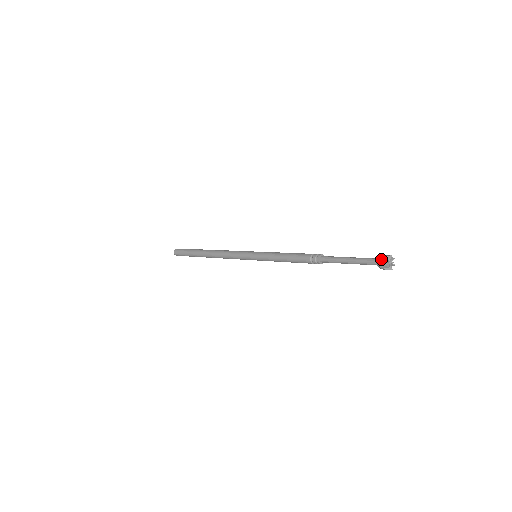
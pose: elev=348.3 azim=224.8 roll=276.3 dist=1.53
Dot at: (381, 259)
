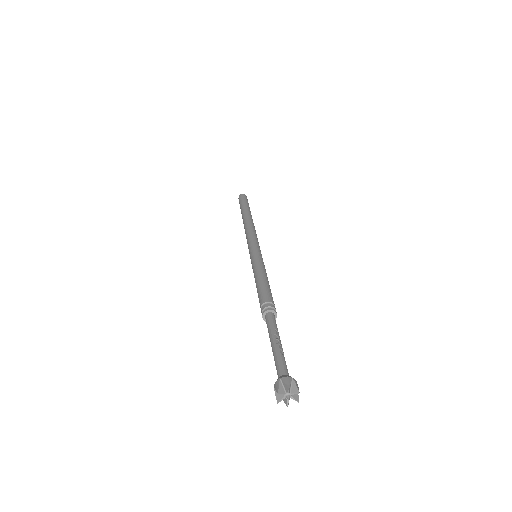
Dot at: (276, 383)
